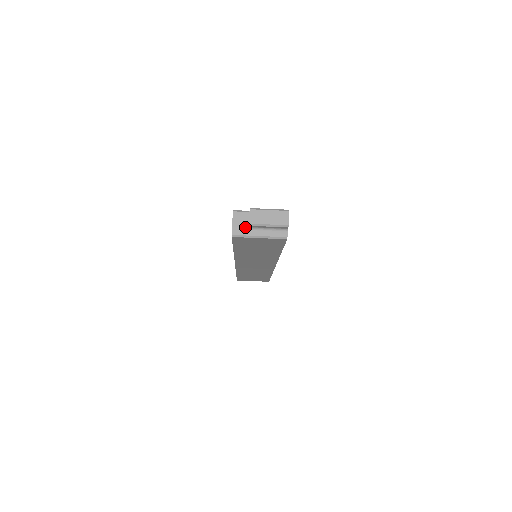
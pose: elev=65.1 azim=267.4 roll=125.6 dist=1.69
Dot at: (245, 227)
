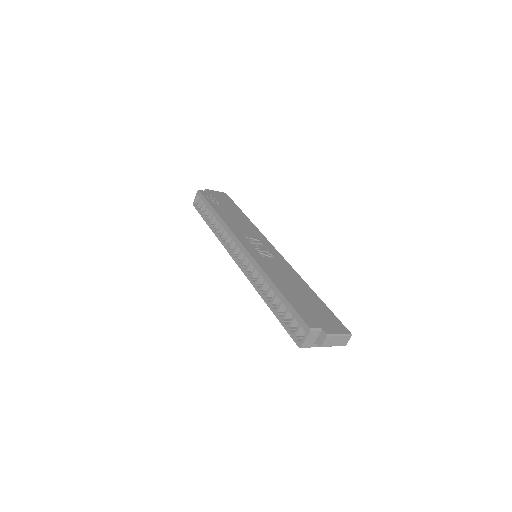
Dot at: (313, 342)
